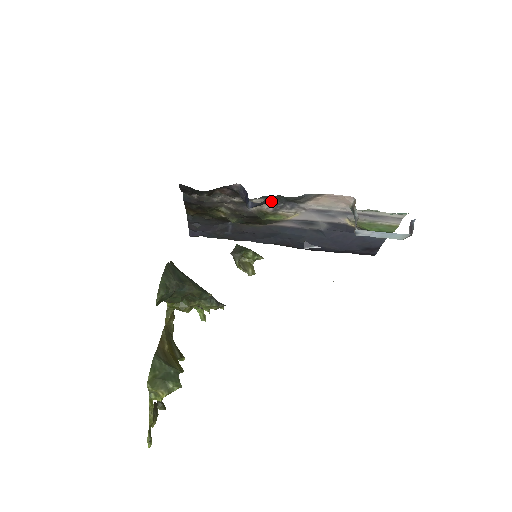
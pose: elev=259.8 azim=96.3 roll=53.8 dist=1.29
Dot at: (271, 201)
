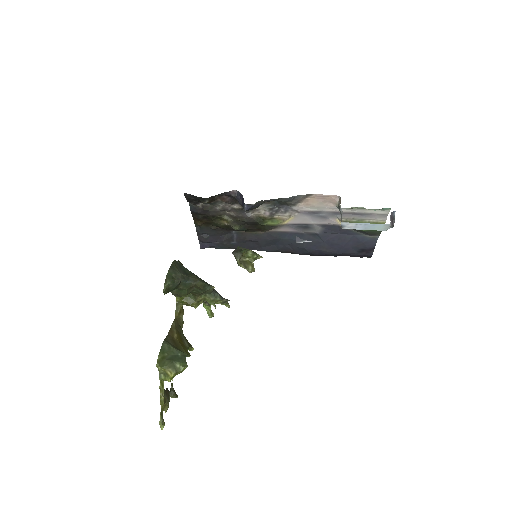
Dot at: (267, 206)
